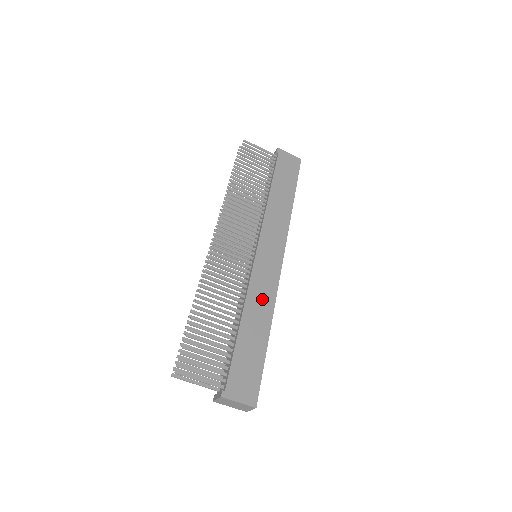
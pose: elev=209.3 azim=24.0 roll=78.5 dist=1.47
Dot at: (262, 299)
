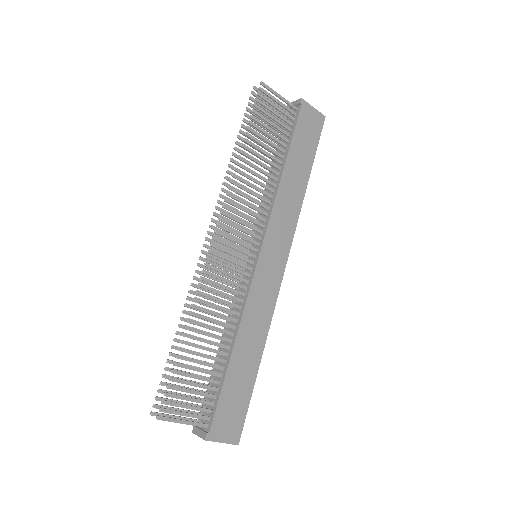
Dot at: (258, 318)
